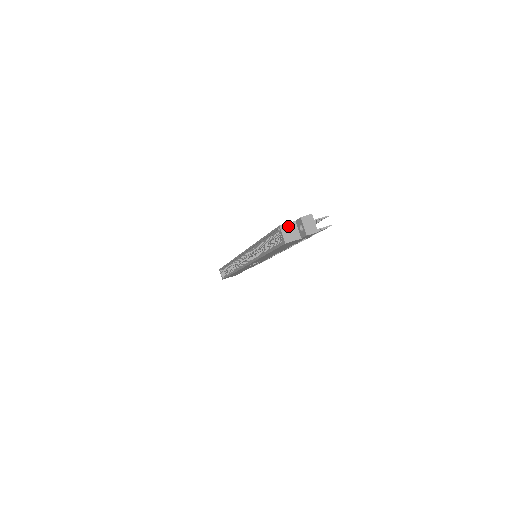
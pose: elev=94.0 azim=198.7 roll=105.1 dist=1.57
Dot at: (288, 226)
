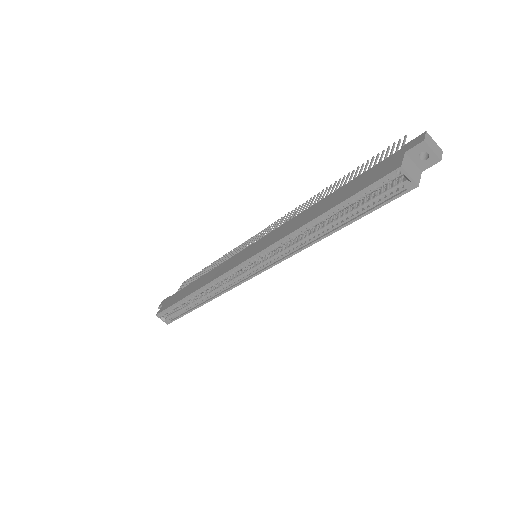
Dot at: (406, 162)
